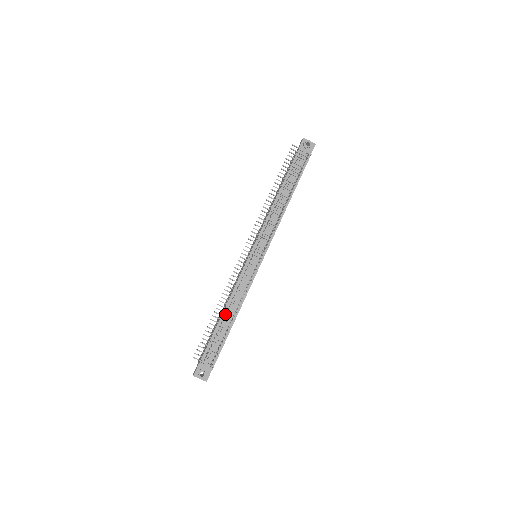
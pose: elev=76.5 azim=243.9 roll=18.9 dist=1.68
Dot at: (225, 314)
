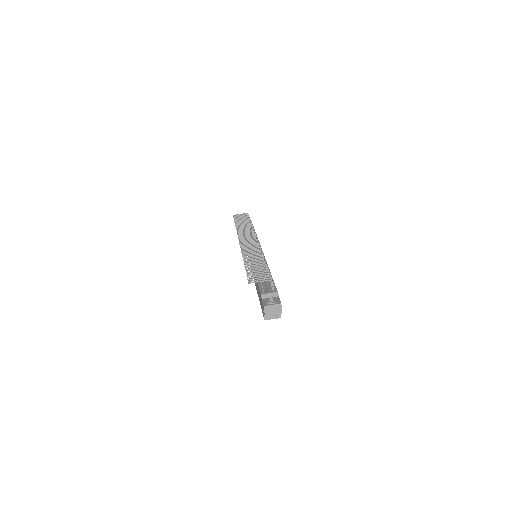
Dot at: occluded
